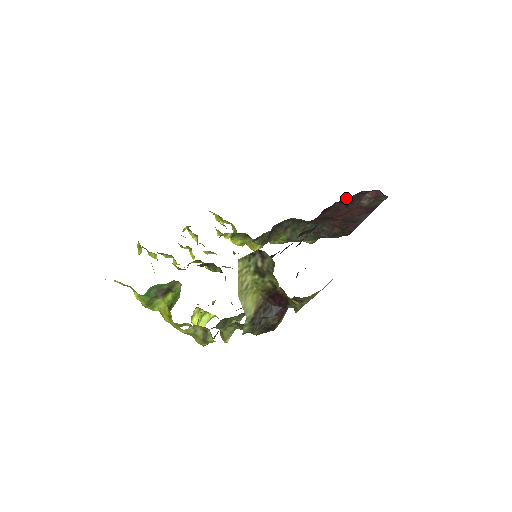
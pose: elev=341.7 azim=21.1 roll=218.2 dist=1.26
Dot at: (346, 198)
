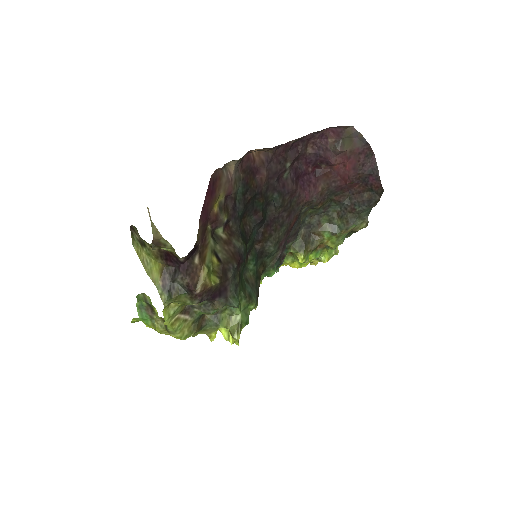
Dot at: (308, 157)
